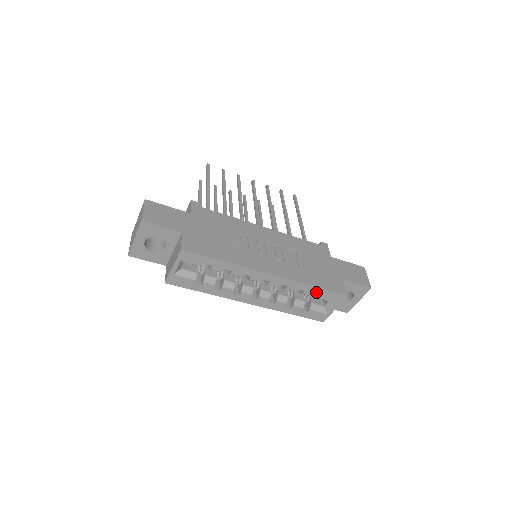
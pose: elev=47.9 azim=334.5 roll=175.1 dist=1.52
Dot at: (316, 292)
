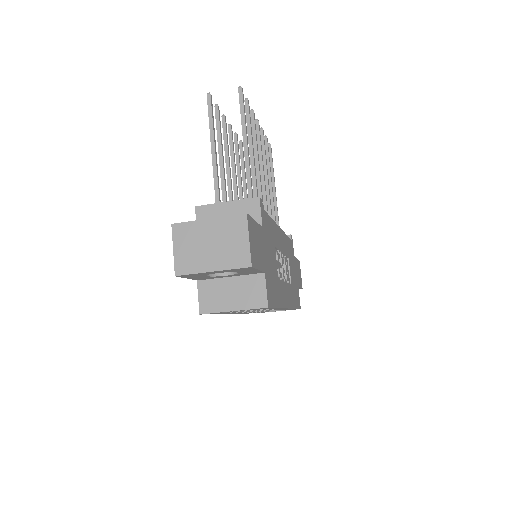
Dot at: (290, 309)
